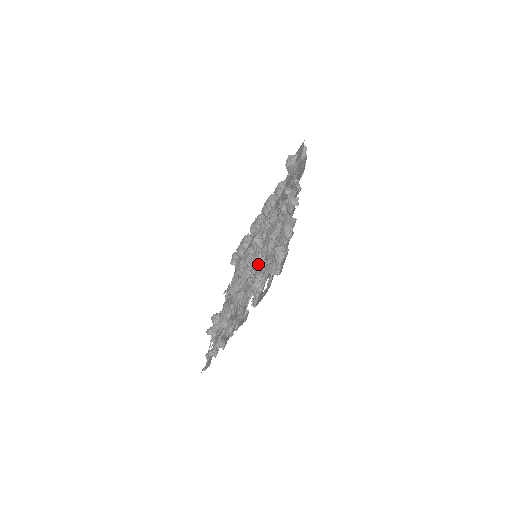
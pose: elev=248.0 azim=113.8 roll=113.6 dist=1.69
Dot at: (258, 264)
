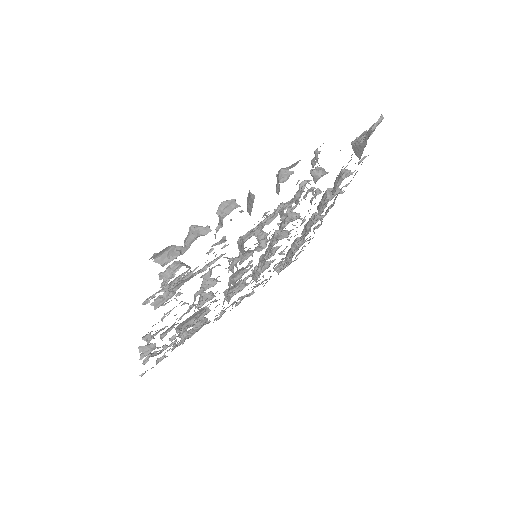
Dot at: (232, 262)
